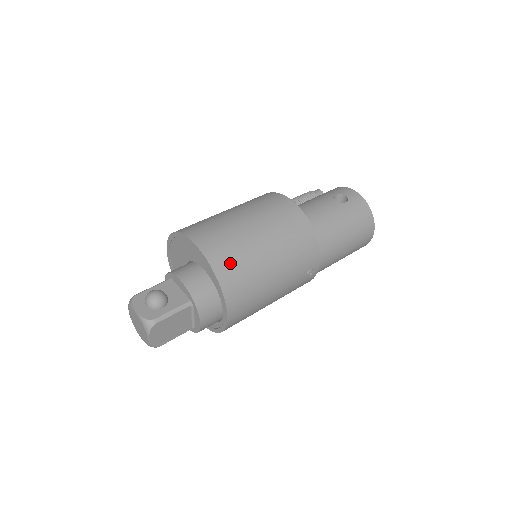
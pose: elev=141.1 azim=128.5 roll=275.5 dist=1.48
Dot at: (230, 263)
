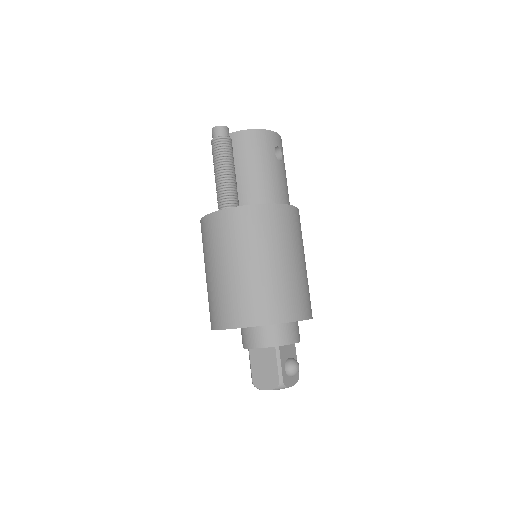
Dot at: occluded
